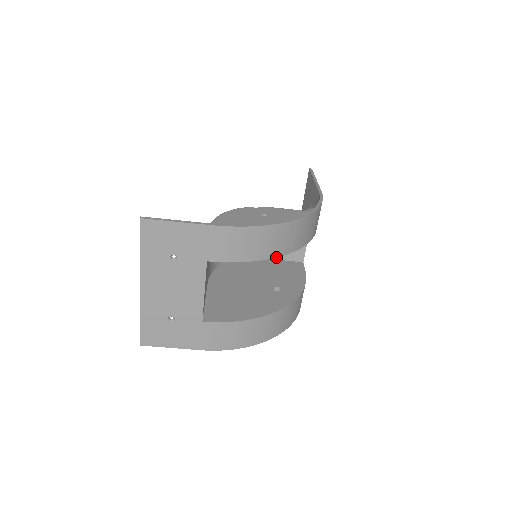
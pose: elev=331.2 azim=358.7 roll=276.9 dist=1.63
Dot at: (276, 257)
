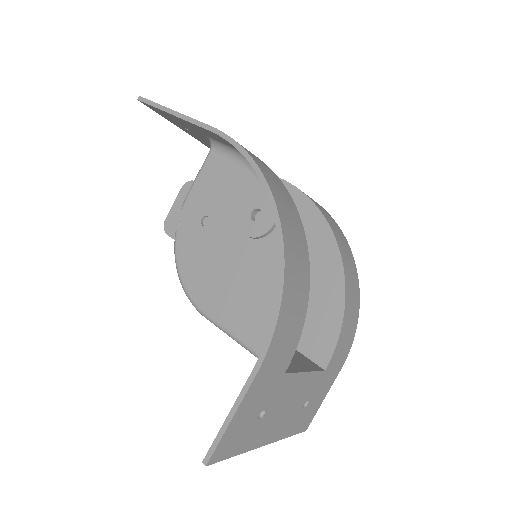
Dot at: (309, 269)
